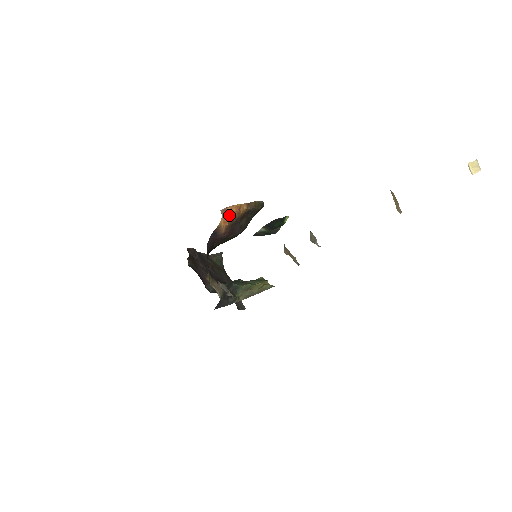
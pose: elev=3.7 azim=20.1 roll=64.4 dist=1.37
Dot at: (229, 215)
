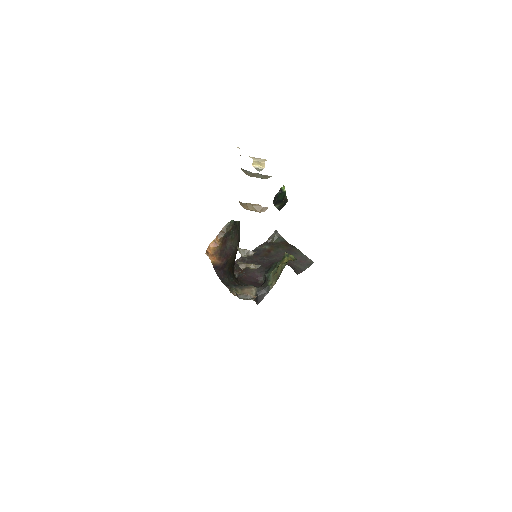
Dot at: (212, 253)
